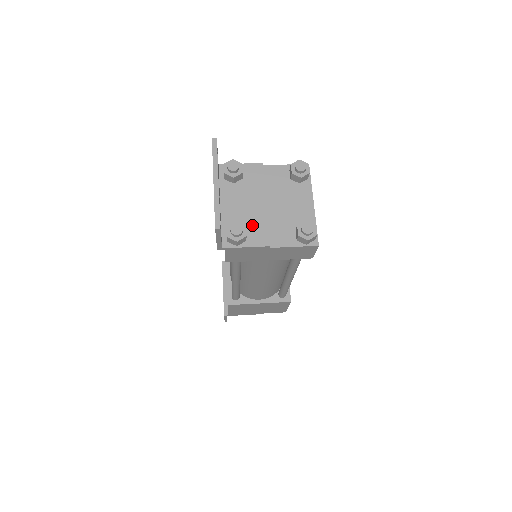
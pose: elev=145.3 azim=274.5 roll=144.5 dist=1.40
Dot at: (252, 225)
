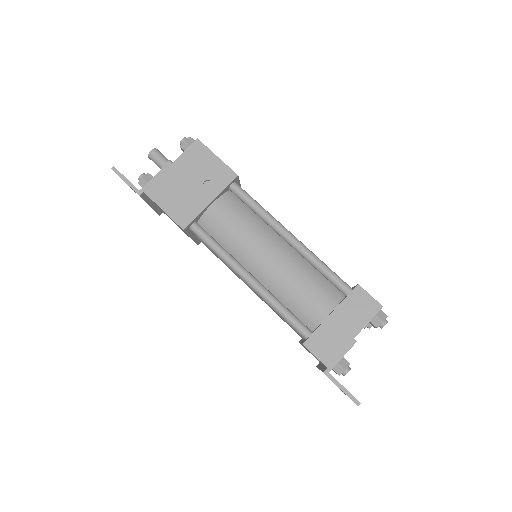
Dot at: occluded
